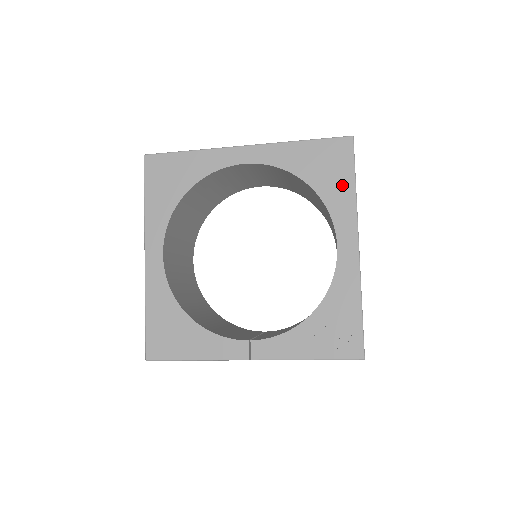
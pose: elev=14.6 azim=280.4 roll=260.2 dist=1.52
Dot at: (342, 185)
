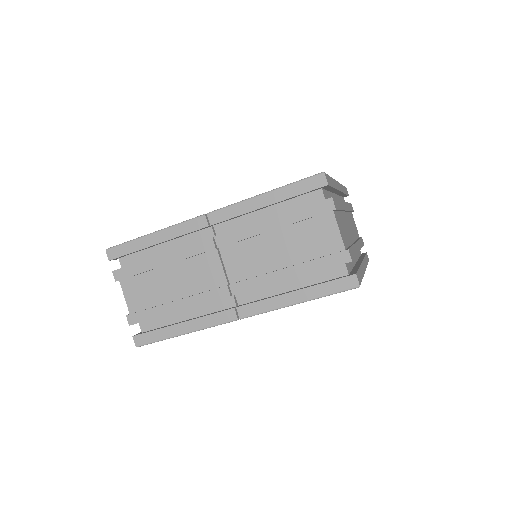
Dot at: occluded
